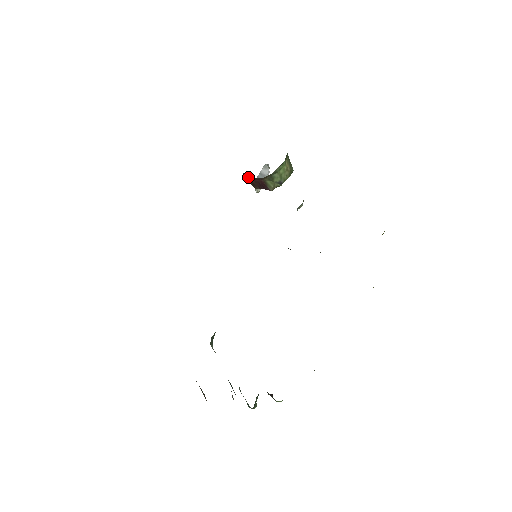
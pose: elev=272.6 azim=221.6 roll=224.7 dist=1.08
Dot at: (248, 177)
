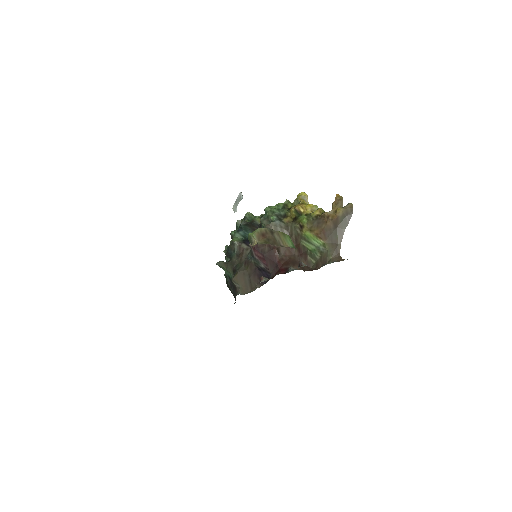
Dot at: occluded
